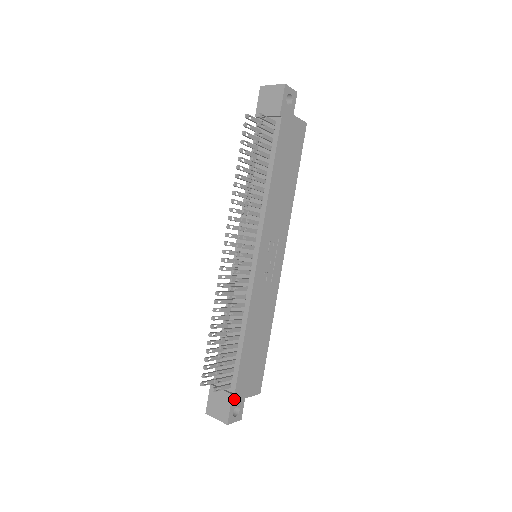
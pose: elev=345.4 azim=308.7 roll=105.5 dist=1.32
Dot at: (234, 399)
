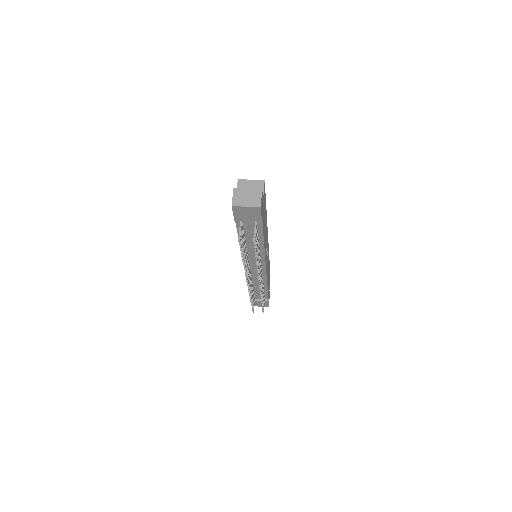
Dot at: (268, 300)
